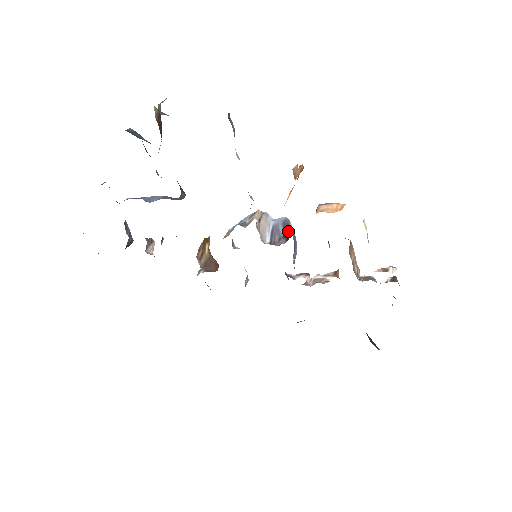
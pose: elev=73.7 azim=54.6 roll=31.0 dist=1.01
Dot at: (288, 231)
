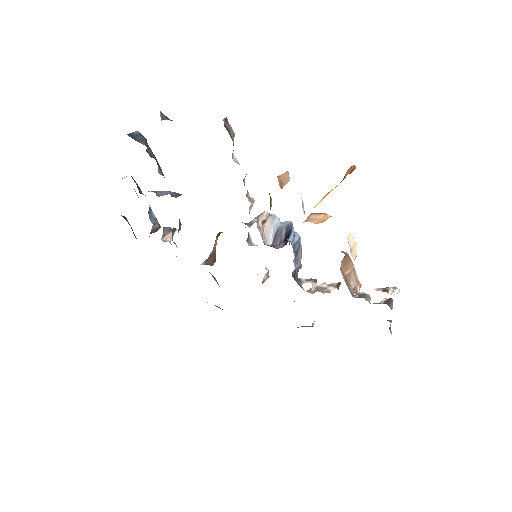
Dot at: (289, 236)
